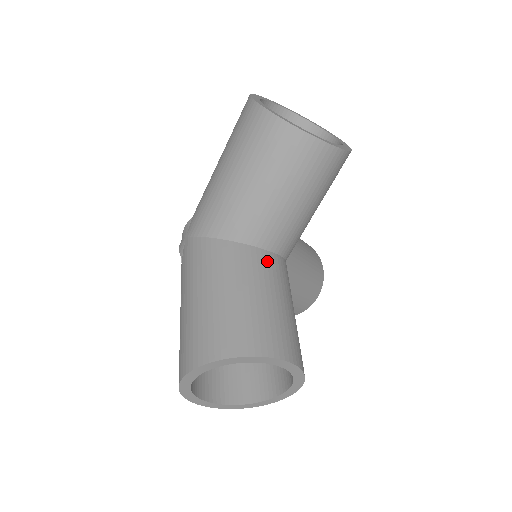
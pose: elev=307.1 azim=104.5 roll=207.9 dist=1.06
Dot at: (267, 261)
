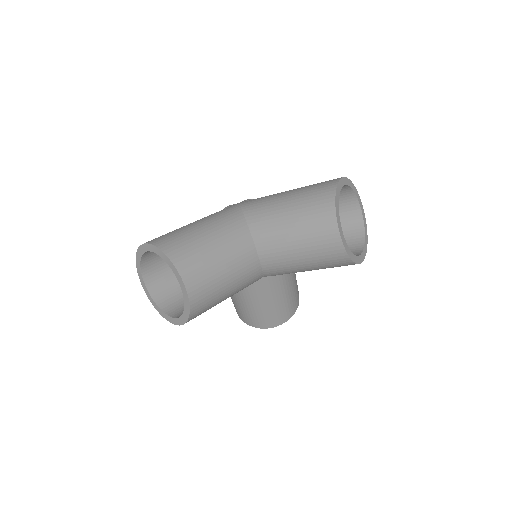
Dot at: (249, 256)
